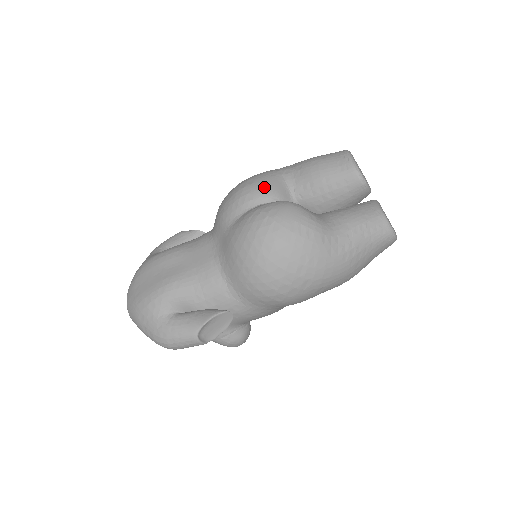
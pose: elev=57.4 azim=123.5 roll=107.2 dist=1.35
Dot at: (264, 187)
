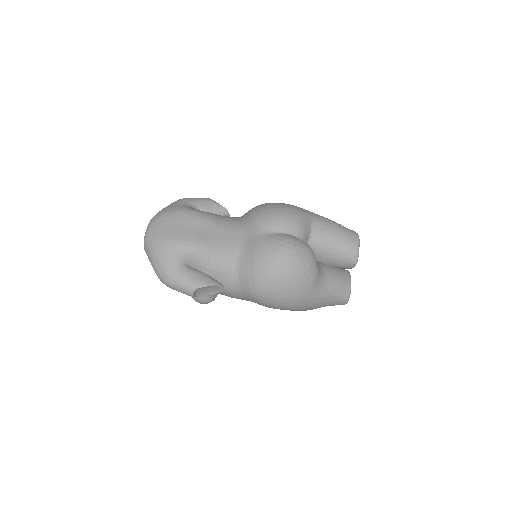
Dot at: (299, 224)
